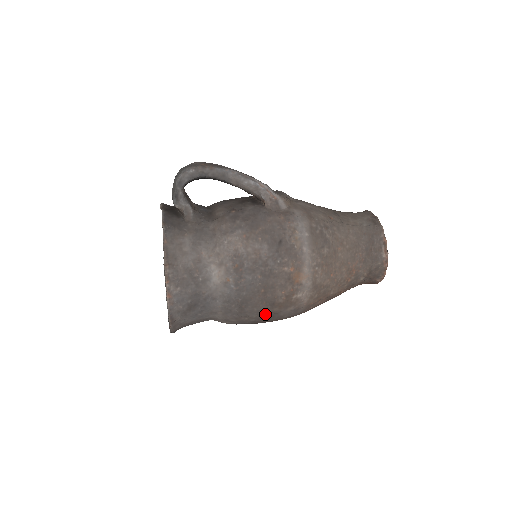
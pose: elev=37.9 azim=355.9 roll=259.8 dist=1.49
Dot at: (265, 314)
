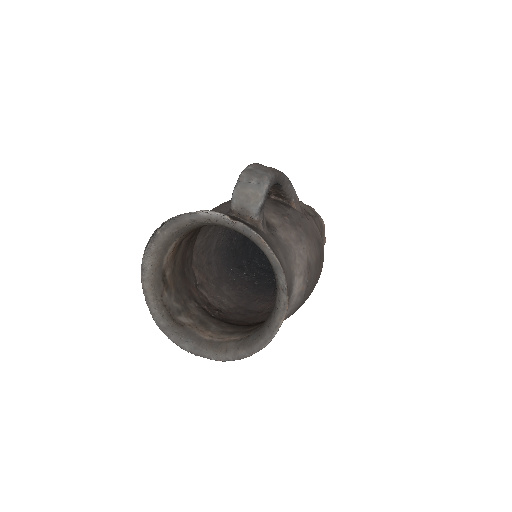
Dot at: occluded
